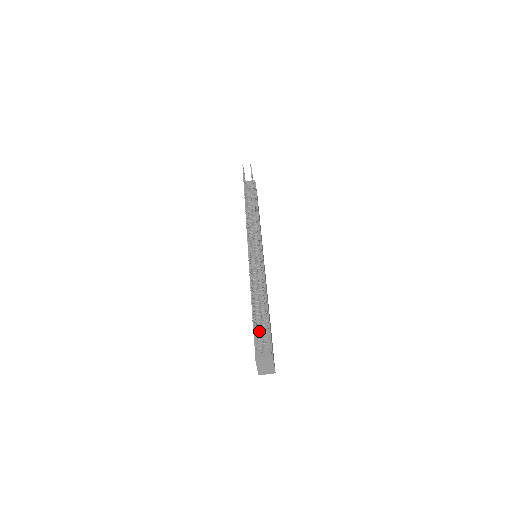
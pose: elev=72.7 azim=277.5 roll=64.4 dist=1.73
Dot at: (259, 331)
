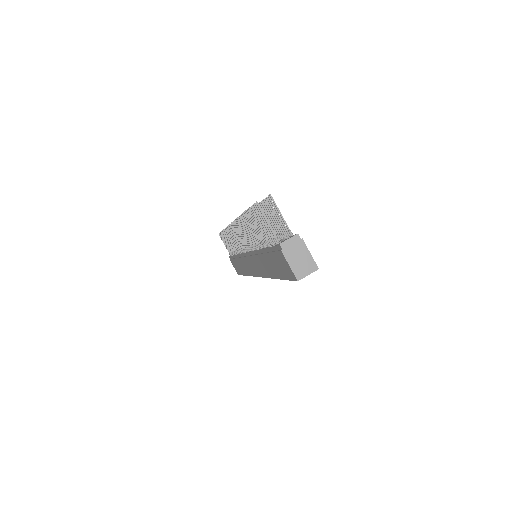
Dot at: occluded
